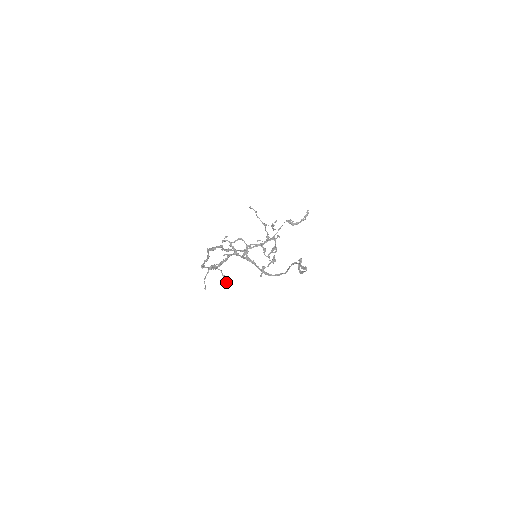
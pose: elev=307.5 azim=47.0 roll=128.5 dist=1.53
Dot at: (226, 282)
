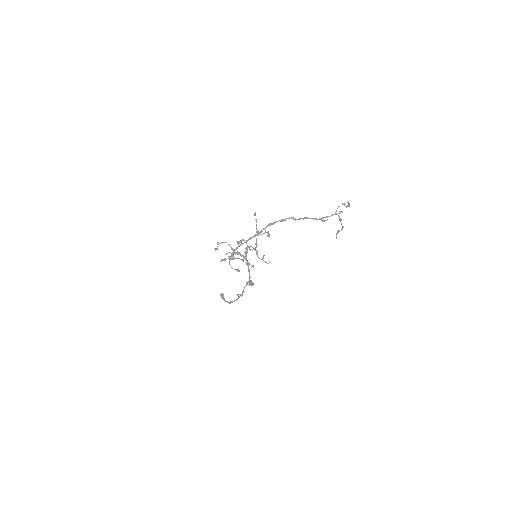
Dot at: (253, 267)
